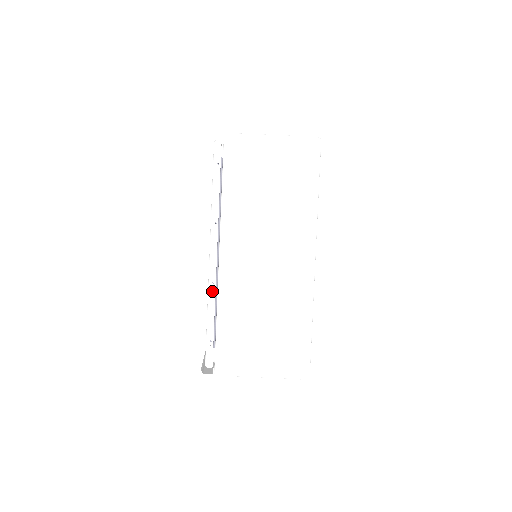
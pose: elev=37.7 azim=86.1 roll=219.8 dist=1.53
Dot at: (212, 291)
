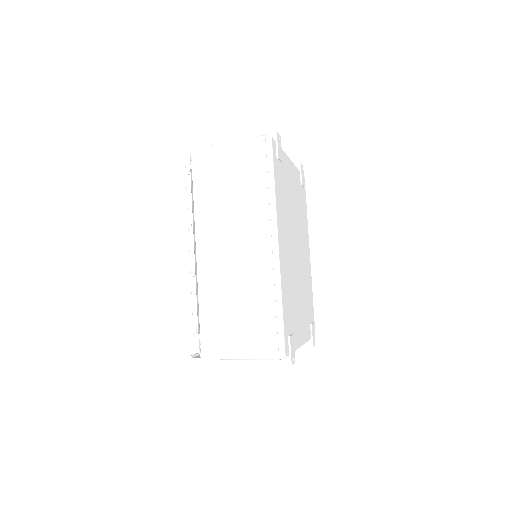
Dot at: (193, 284)
